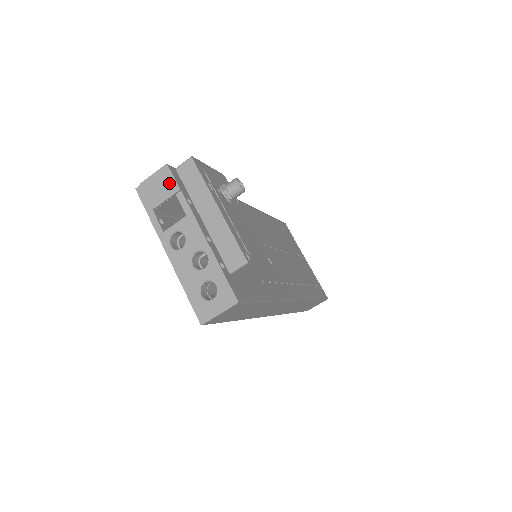
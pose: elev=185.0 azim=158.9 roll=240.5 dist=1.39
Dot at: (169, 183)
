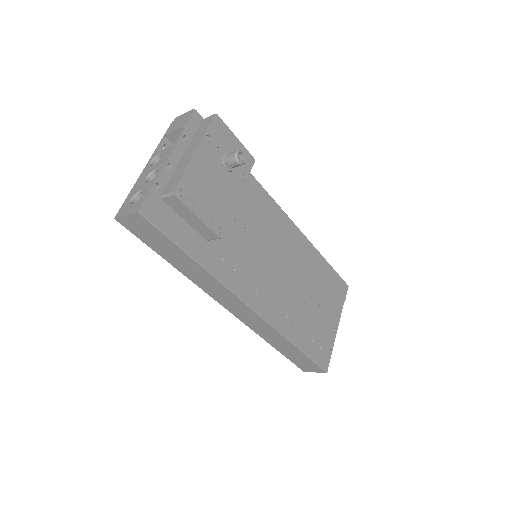
Dot at: (185, 121)
